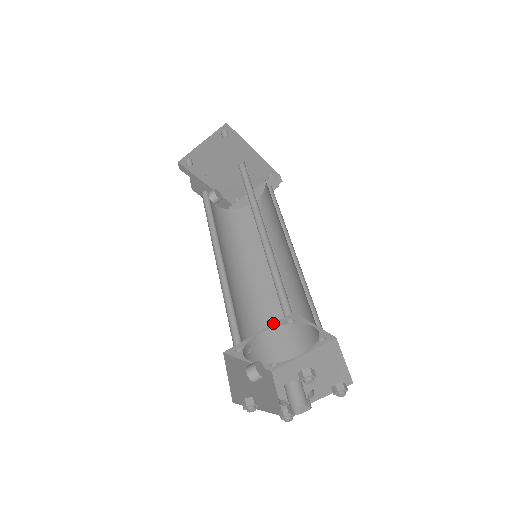
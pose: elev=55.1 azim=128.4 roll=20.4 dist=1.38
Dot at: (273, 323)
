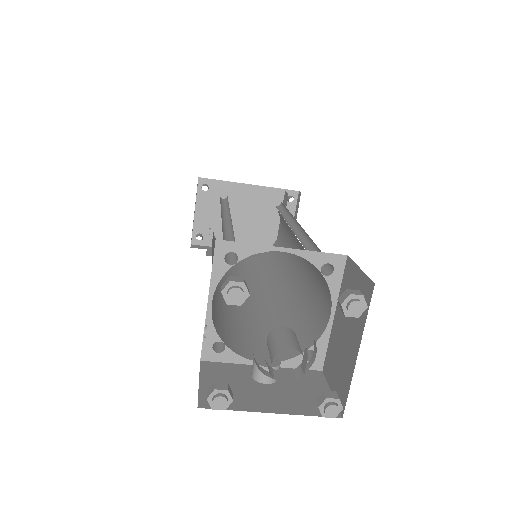
Dot at: (303, 311)
